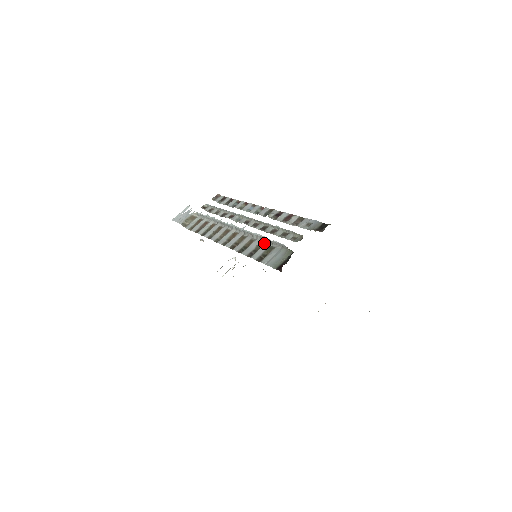
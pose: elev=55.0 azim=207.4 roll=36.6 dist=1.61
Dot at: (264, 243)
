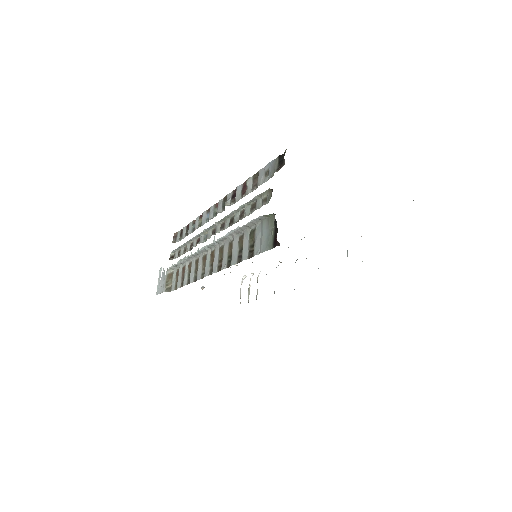
Dot at: (242, 235)
